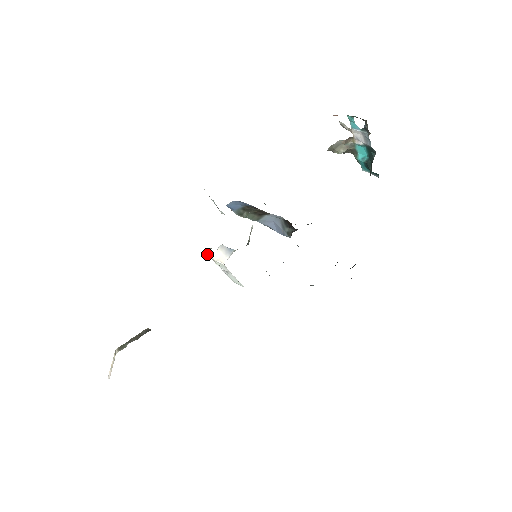
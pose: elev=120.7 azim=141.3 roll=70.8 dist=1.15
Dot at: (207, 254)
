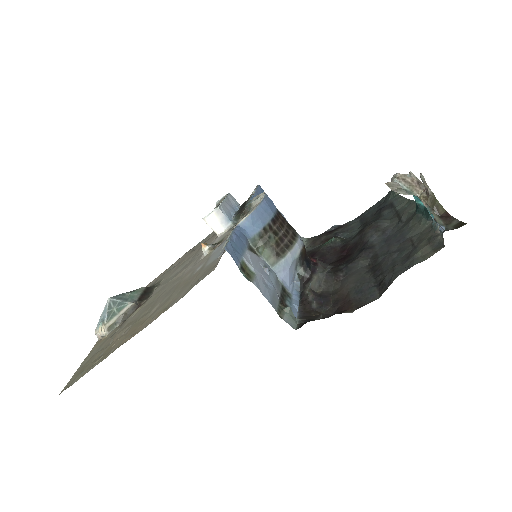
Dot at: (205, 255)
